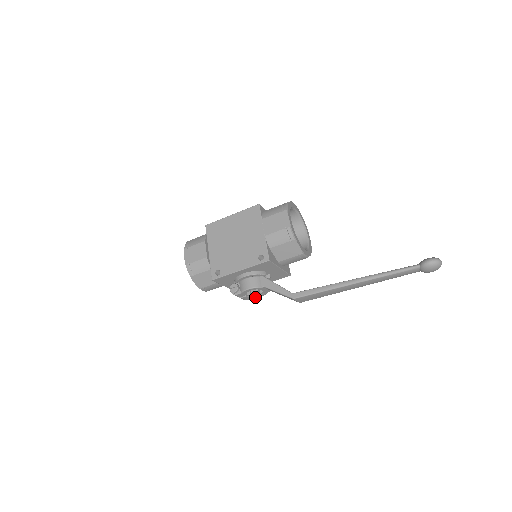
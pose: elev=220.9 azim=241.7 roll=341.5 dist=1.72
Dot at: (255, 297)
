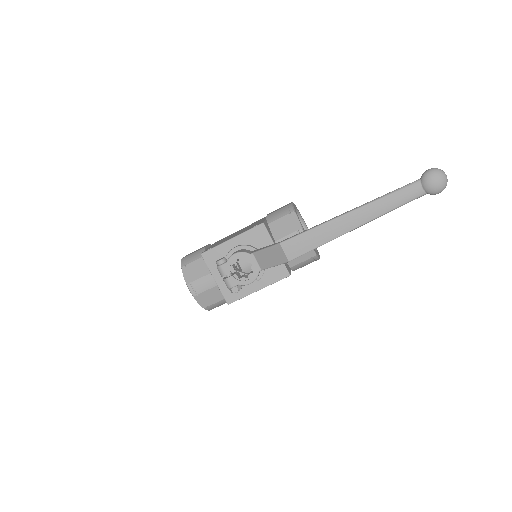
Dot at: (243, 283)
